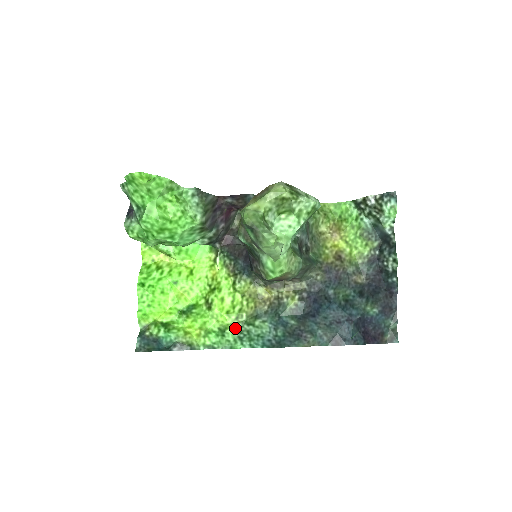
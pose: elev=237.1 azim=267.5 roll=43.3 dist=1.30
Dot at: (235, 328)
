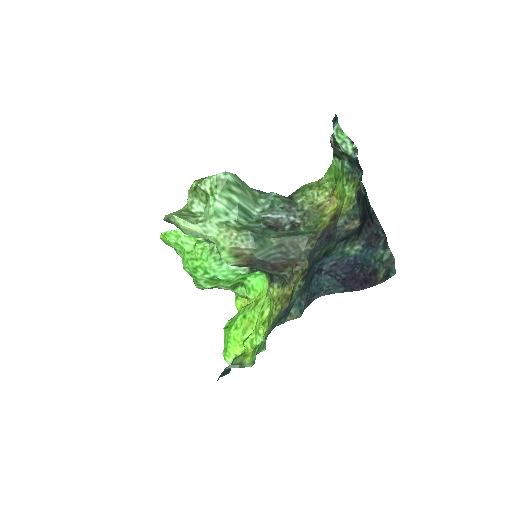
Dot at: (266, 334)
